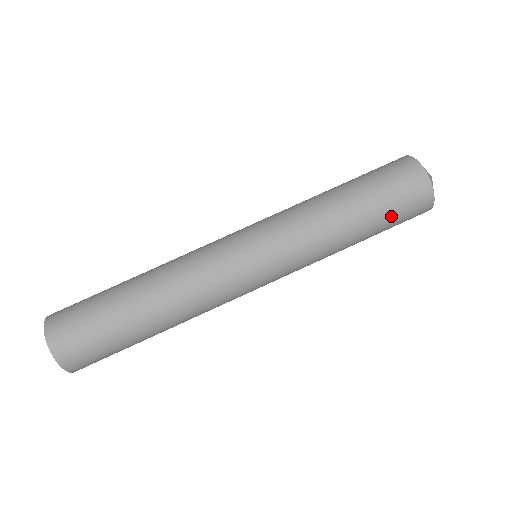
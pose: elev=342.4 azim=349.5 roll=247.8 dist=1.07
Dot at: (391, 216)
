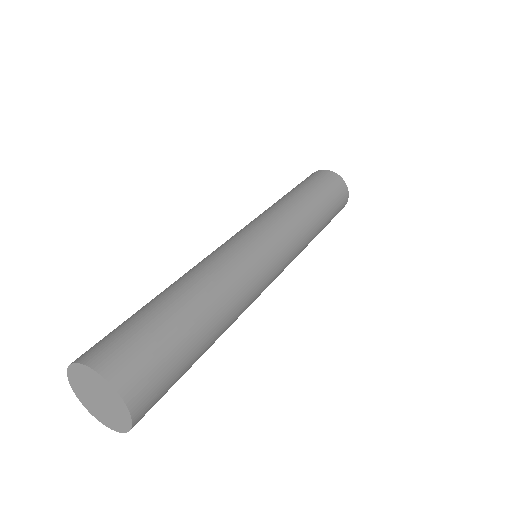
Dot at: (329, 222)
